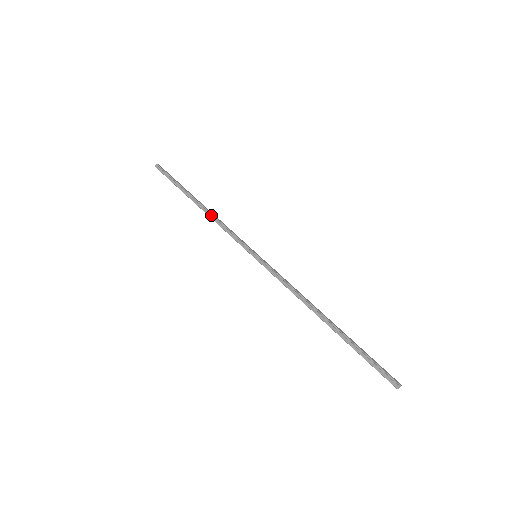
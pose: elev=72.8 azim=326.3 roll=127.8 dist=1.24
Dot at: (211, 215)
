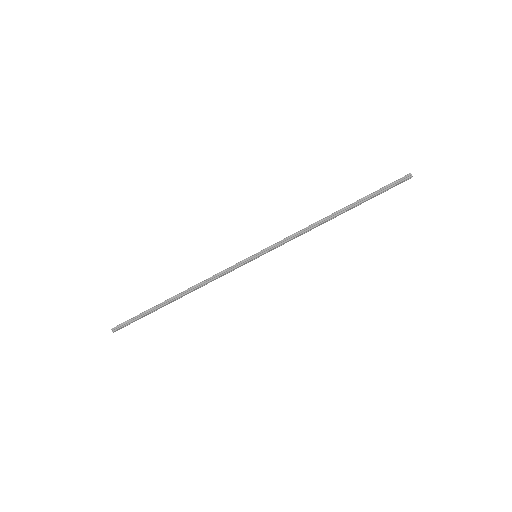
Dot at: (196, 286)
